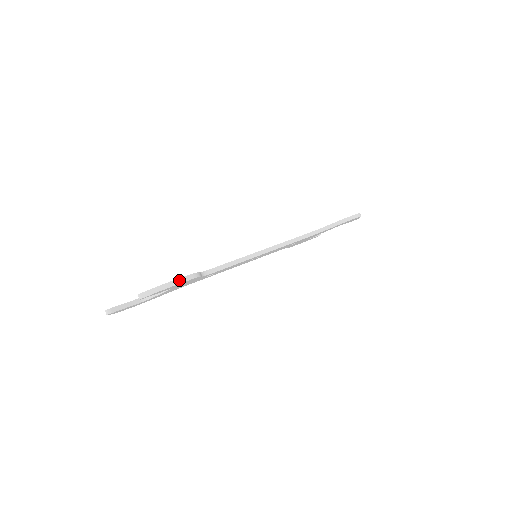
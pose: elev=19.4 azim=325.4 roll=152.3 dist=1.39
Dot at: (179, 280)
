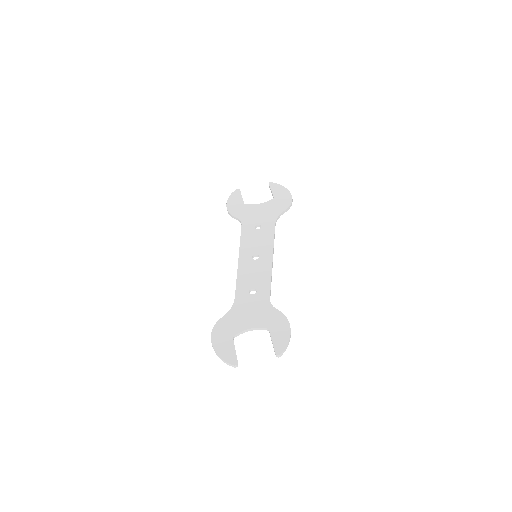
Dot at: occluded
